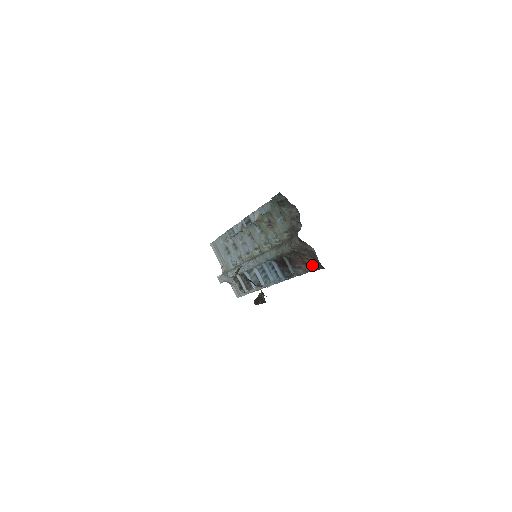
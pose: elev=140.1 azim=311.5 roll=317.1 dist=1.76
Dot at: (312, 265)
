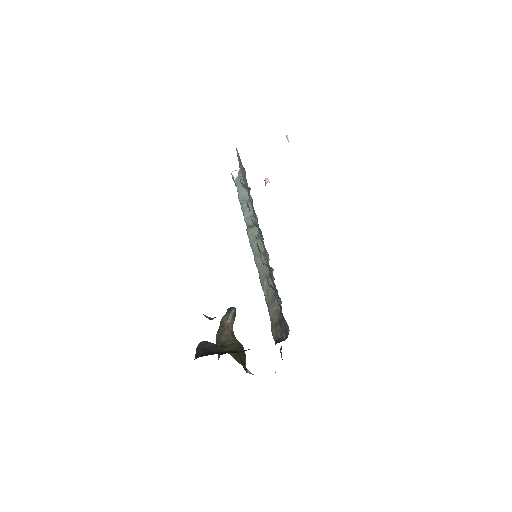
Dot at: occluded
